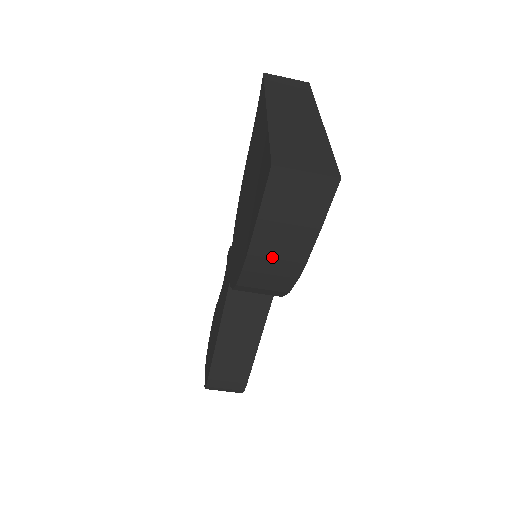
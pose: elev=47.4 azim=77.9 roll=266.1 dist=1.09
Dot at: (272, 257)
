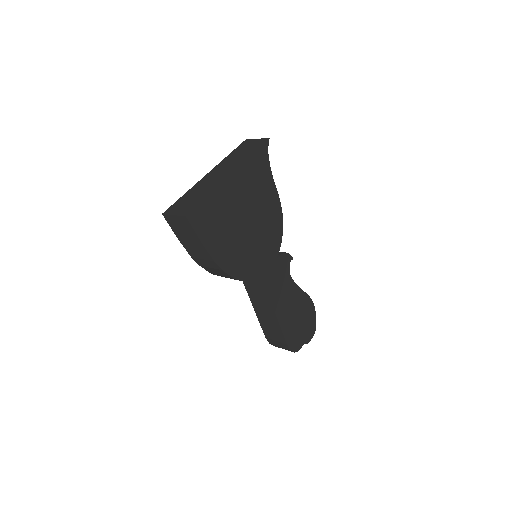
Dot at: (200, 258)
